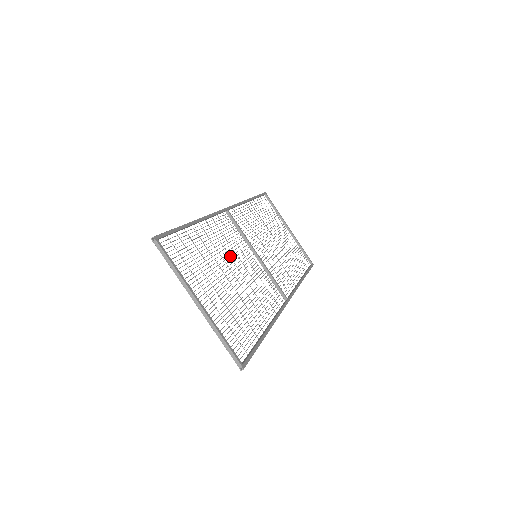
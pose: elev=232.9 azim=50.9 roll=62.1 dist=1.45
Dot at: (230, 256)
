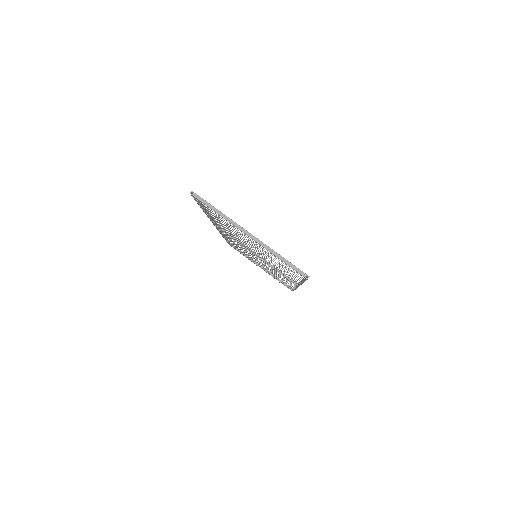
Dot at: (241, 242)
